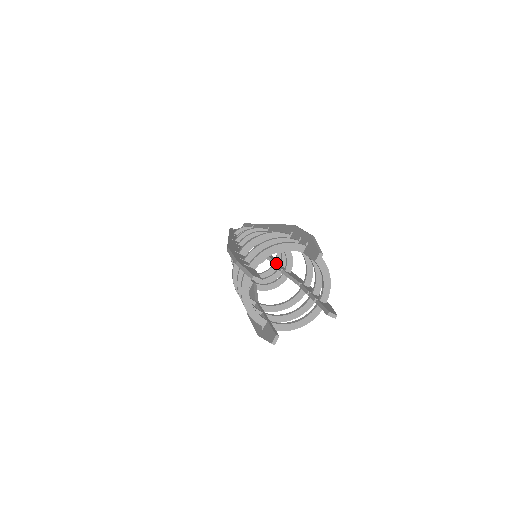
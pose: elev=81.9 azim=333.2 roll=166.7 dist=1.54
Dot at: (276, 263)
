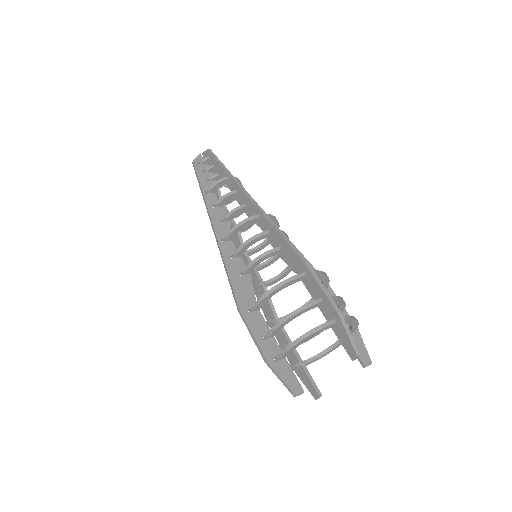
Dot at: occluded
